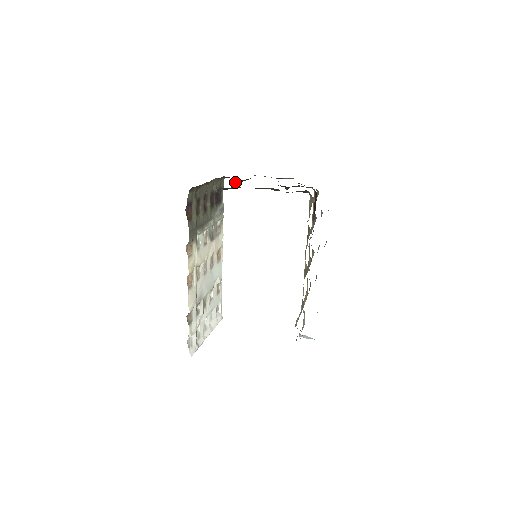
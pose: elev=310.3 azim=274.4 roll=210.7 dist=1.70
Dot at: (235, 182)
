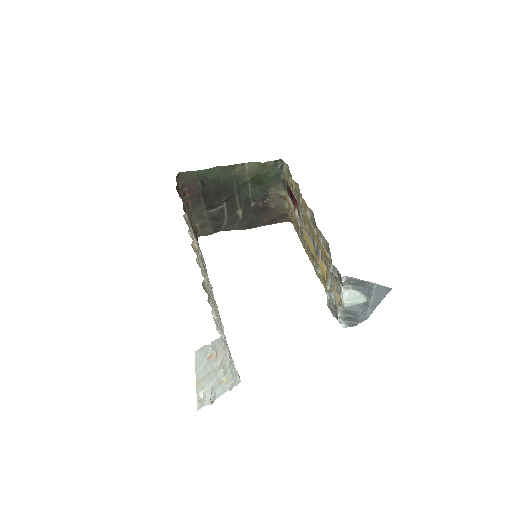
Dot at: (213, 205)
